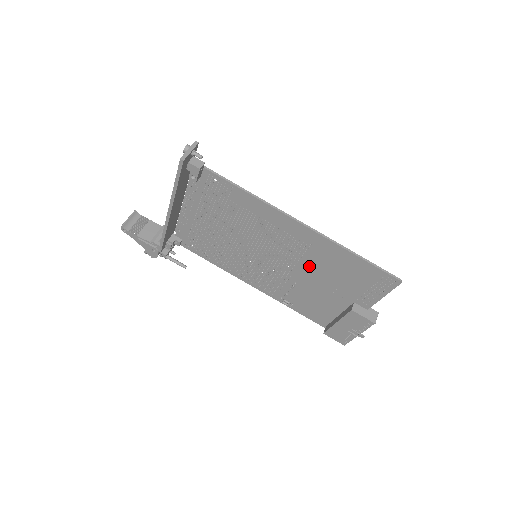
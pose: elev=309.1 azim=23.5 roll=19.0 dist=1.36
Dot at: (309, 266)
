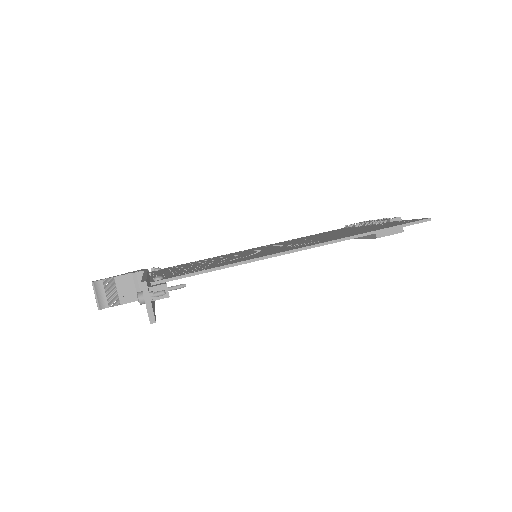
Dot at: occluded
